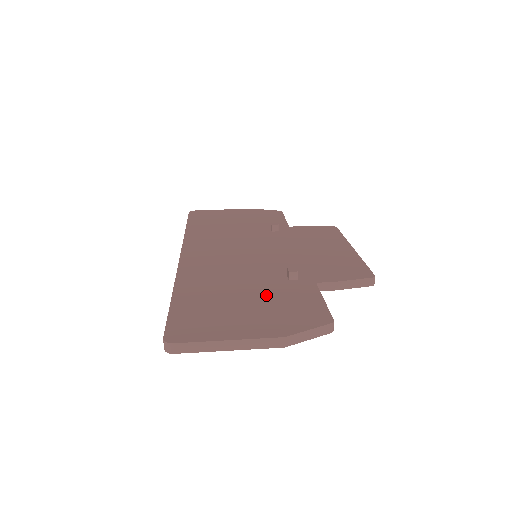
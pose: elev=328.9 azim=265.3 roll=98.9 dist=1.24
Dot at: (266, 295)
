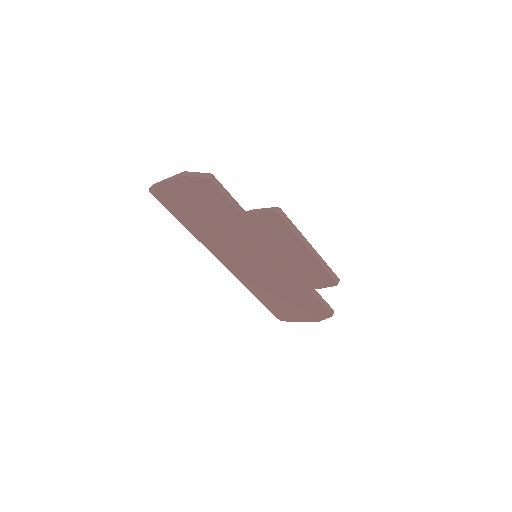
Dot at: occluded
